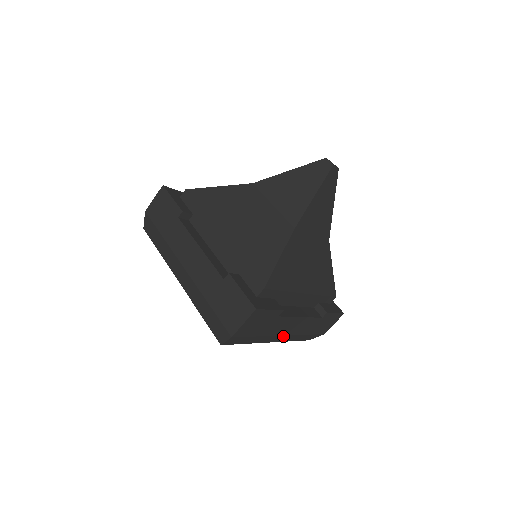
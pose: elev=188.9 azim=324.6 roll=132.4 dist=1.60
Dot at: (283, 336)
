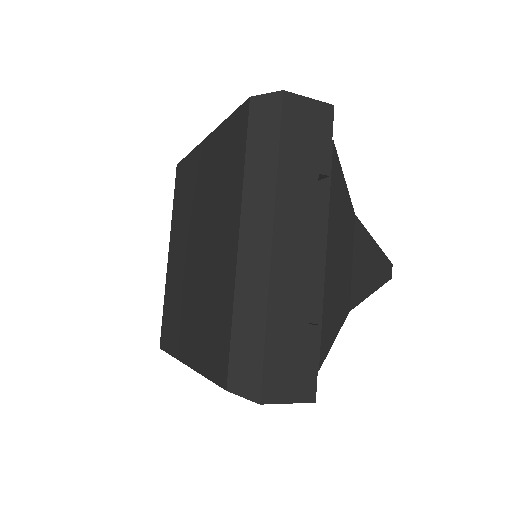
Dot at: occluded
